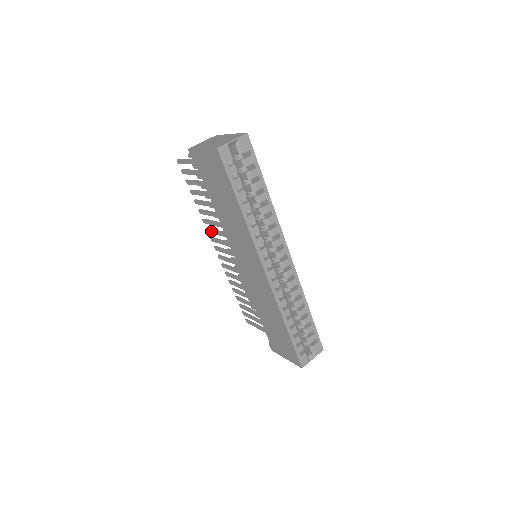
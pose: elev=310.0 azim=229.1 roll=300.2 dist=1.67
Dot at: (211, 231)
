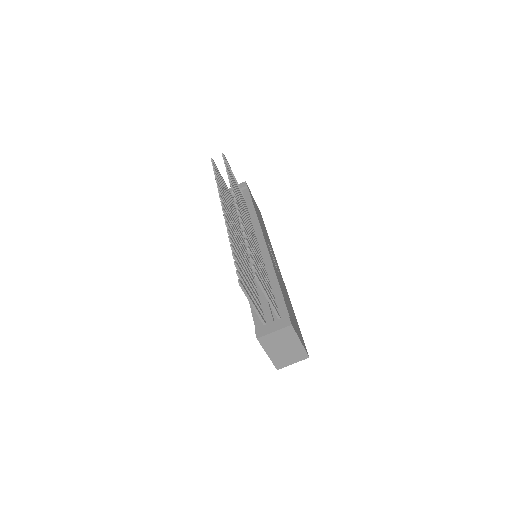
Dot at: occluded
